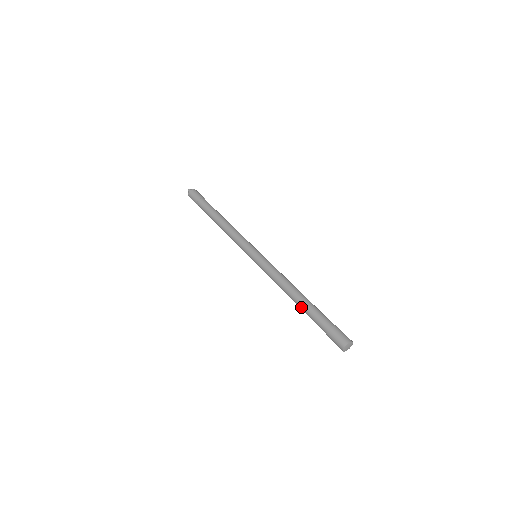
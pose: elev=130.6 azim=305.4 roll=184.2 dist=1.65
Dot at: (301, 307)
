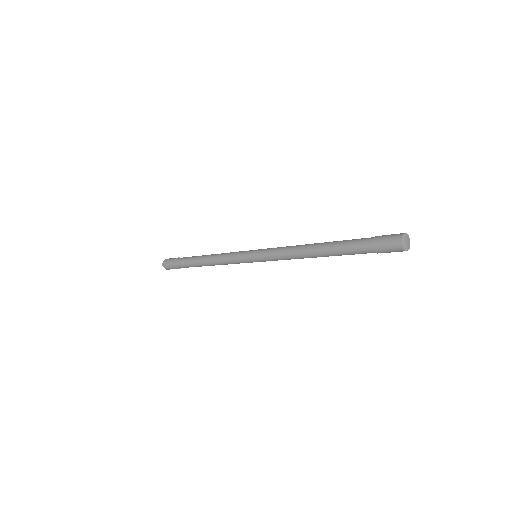
Dot at: (330, 252)
